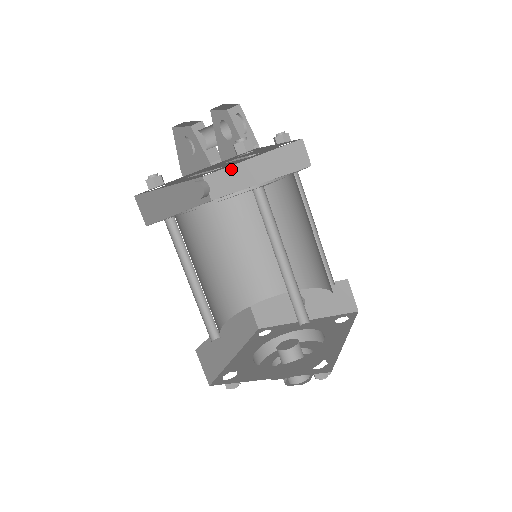
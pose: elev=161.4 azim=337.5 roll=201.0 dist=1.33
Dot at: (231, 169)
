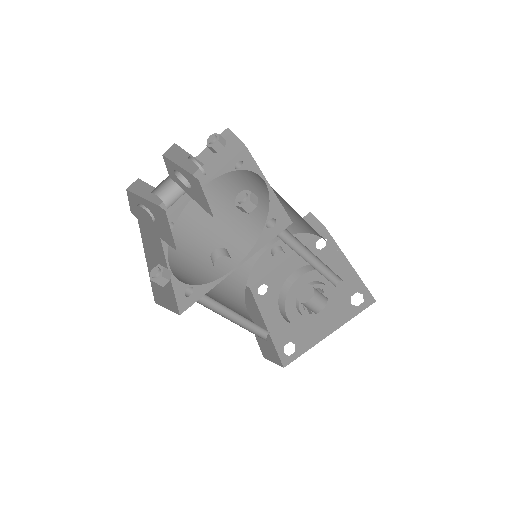
Dot at: occluded
